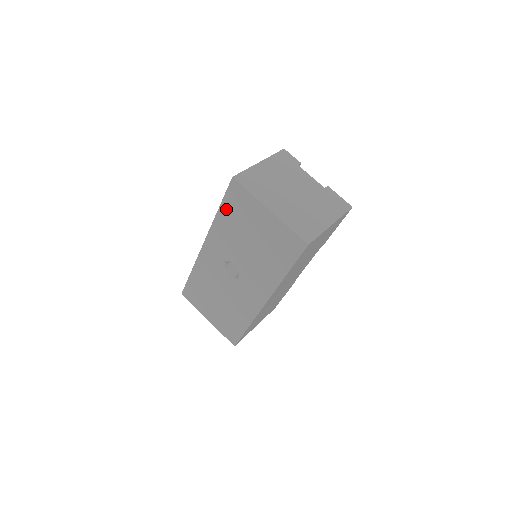
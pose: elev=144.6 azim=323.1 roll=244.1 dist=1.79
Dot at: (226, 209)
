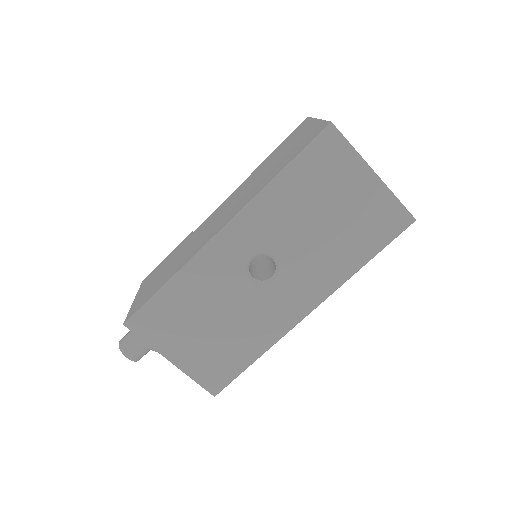
Dot at: (298, 170)
